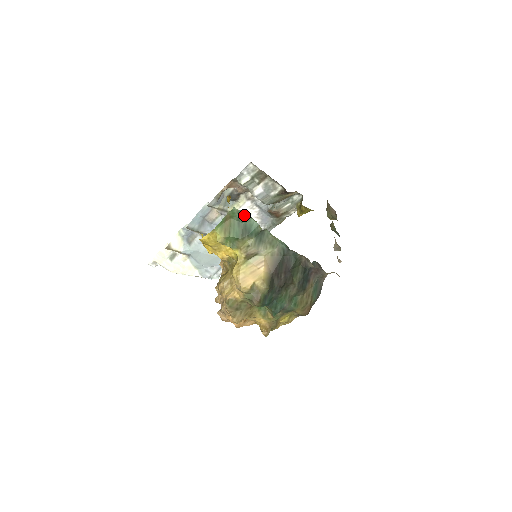
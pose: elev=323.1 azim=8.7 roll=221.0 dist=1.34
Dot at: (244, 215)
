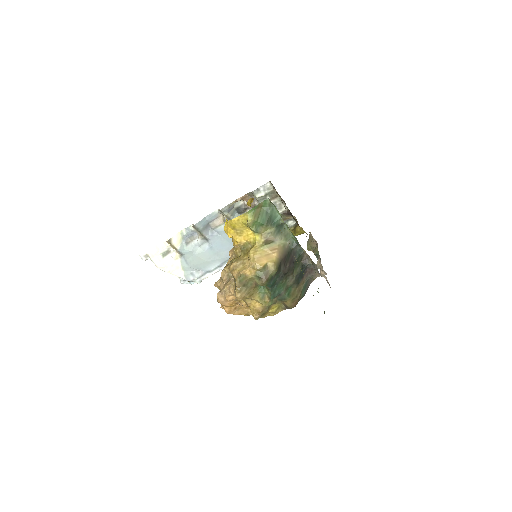
Dot at: (272, 207)
